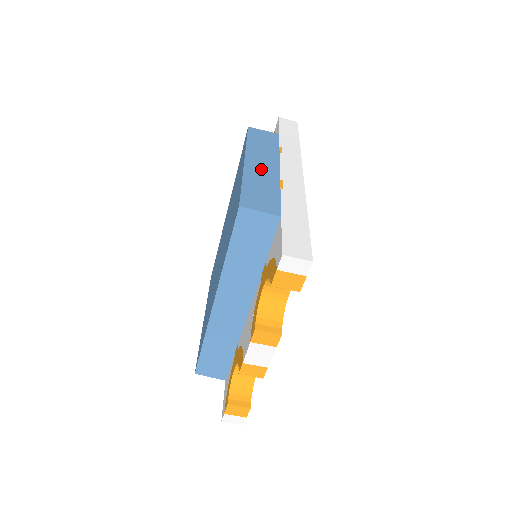
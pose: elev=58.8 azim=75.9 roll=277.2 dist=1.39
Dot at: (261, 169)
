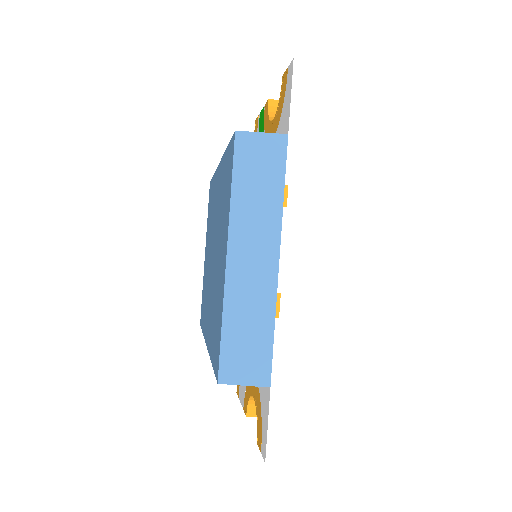
Dot at: (251, 275)
